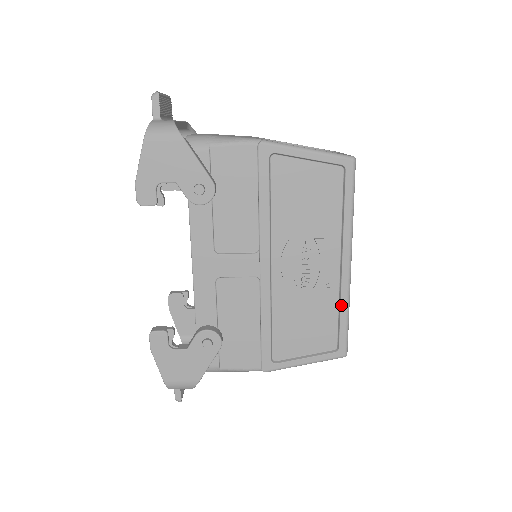
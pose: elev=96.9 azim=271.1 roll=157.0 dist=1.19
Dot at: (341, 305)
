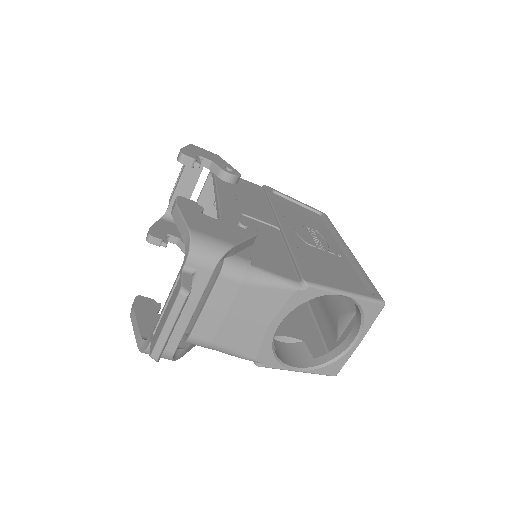
Dot at: occluded
